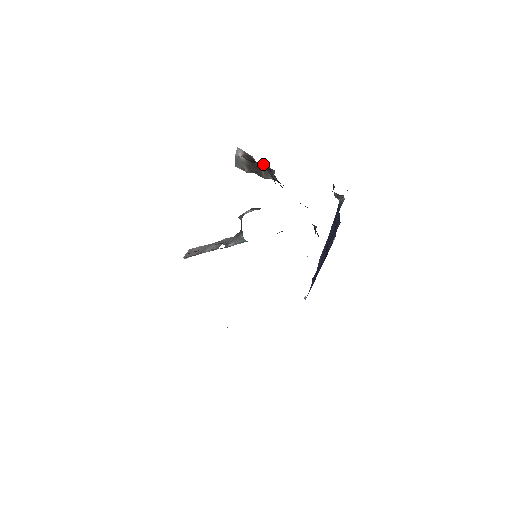
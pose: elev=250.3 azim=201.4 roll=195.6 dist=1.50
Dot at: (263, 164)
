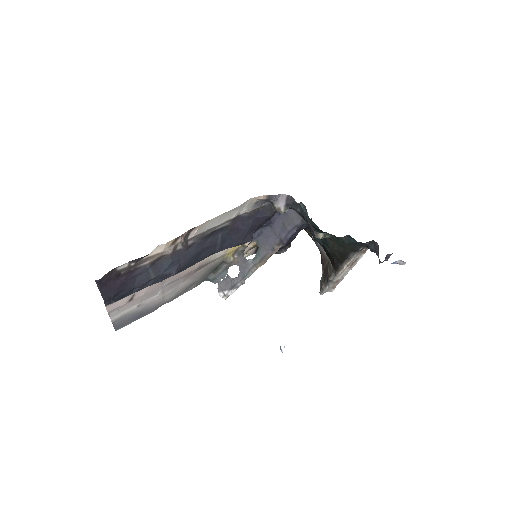
Dot at: (329, 261)
